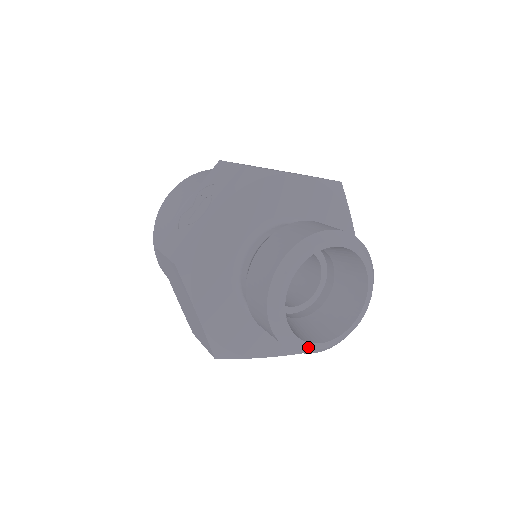
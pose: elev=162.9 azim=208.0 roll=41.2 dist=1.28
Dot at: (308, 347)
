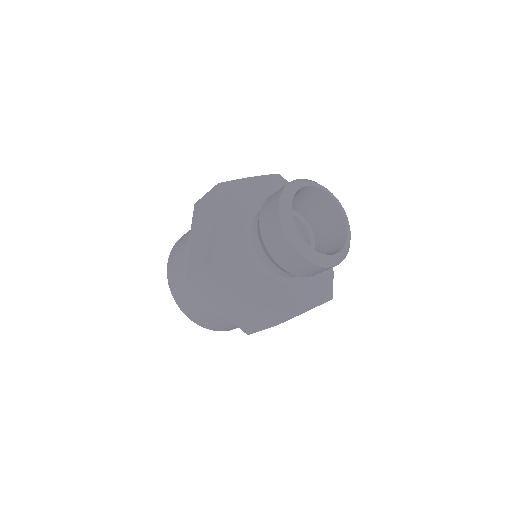
Dot at: (300, 239)
